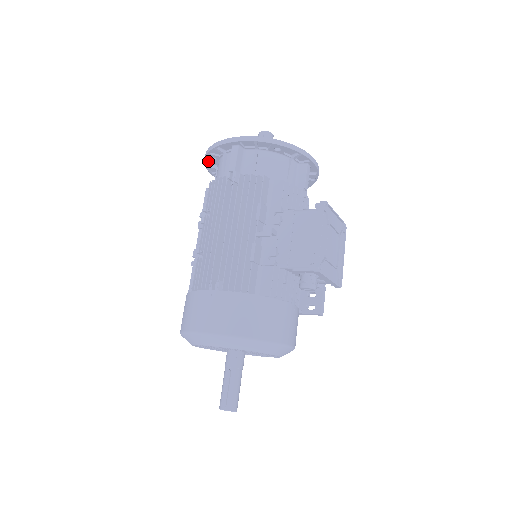
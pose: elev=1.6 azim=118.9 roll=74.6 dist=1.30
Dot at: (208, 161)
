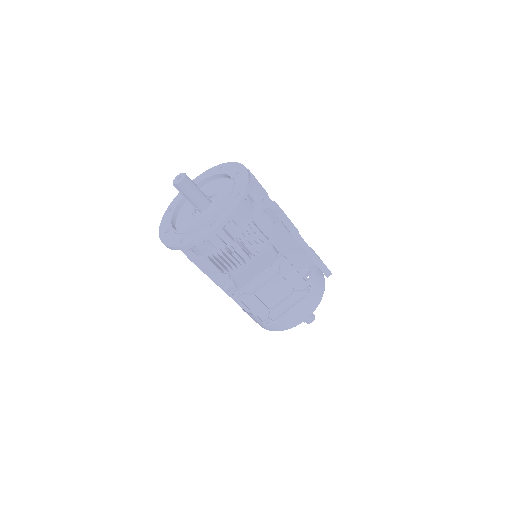
Dot at: occluded
